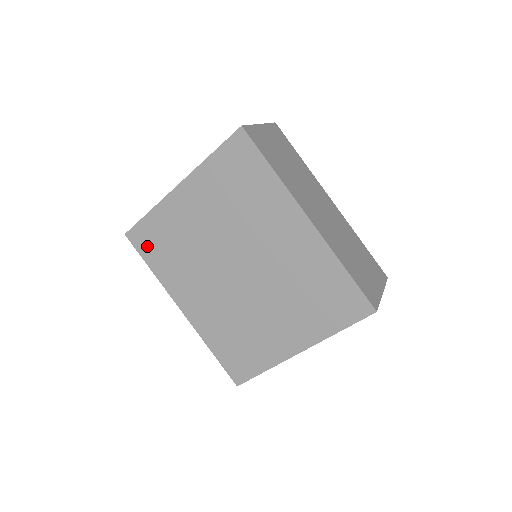
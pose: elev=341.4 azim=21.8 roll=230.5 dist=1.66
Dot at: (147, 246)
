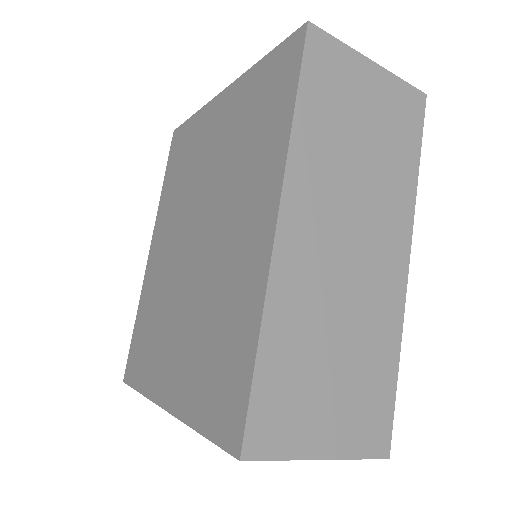
Dot at: (175, 155)
